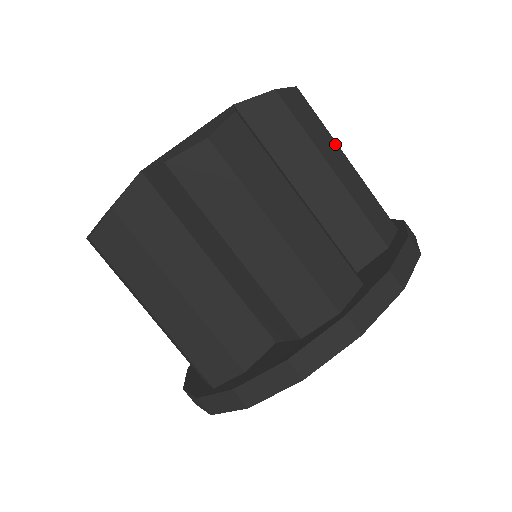
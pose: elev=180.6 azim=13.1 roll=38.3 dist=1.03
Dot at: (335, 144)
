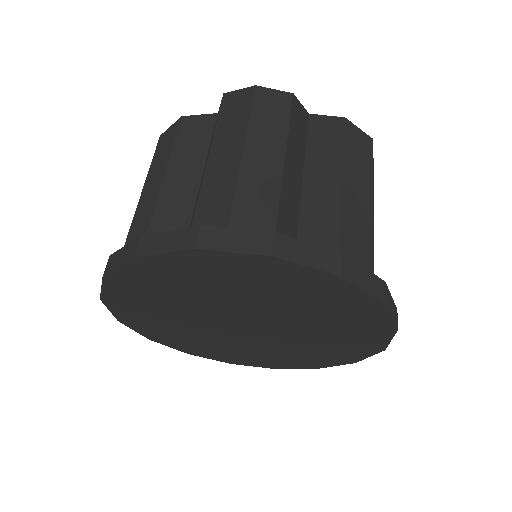
Dot at: occluded
